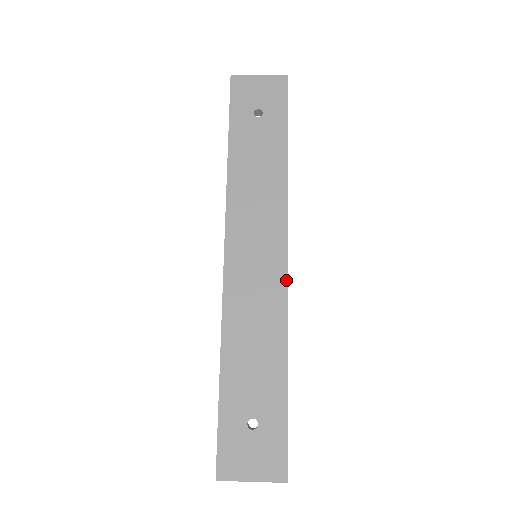
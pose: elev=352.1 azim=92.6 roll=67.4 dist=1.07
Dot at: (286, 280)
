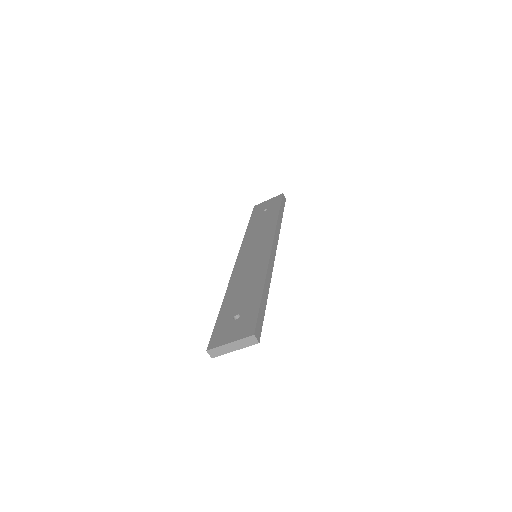
Dot at: (270, 254)
